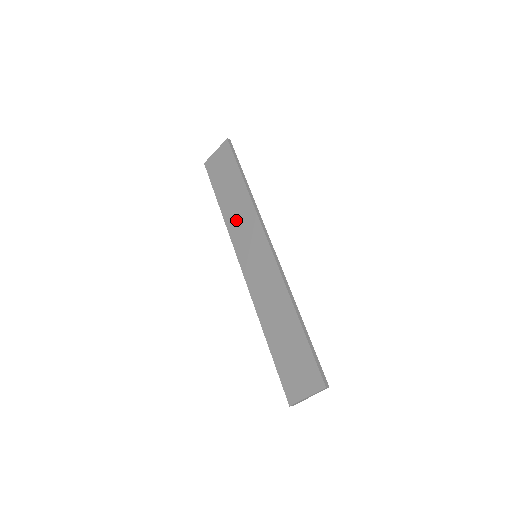
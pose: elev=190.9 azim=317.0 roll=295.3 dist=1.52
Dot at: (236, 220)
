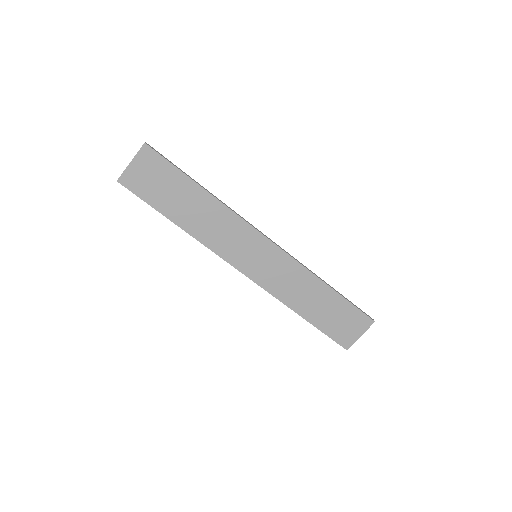
Dot at: (212, 231)
